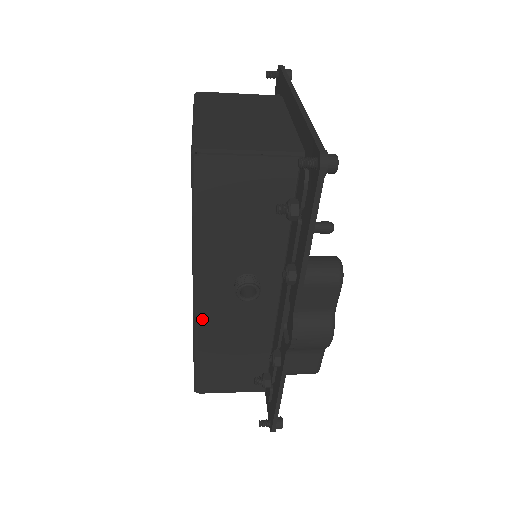
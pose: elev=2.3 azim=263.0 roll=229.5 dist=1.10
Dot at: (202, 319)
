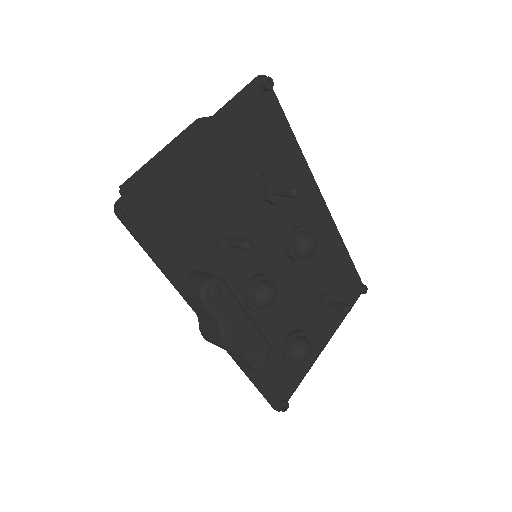
Dot at: occluded
